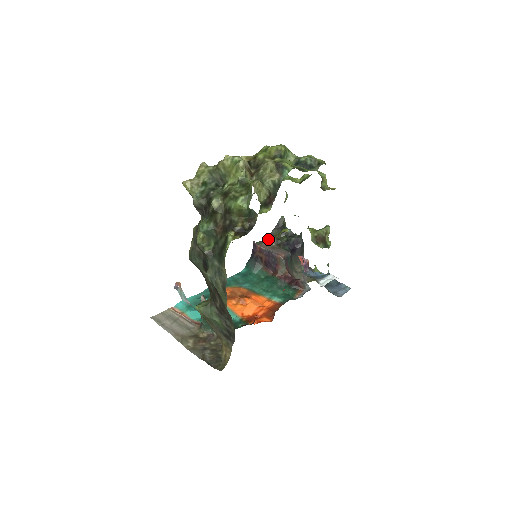
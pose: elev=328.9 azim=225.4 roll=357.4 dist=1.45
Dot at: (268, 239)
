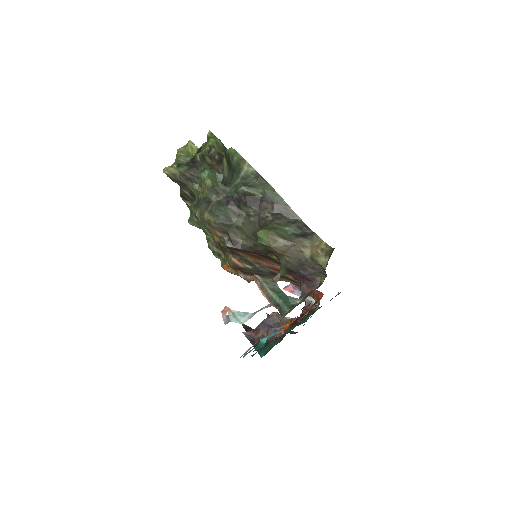
Dot at: occluded
